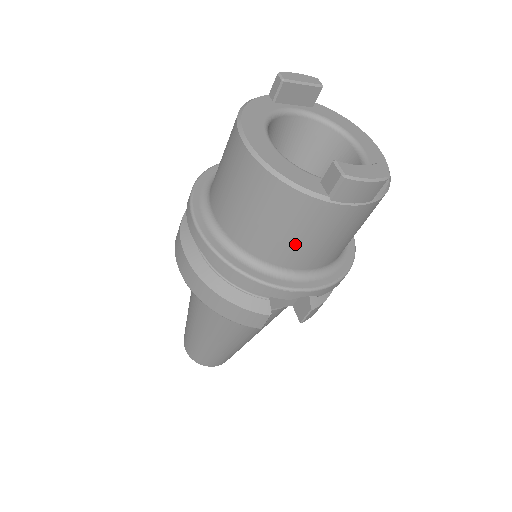
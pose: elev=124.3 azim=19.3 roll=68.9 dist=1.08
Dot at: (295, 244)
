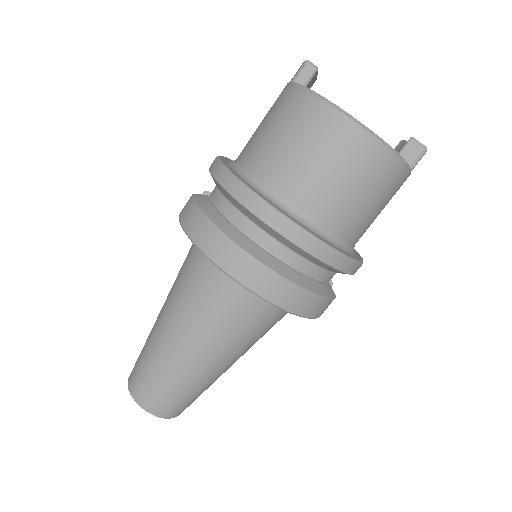
Dot at: (374, 217)
